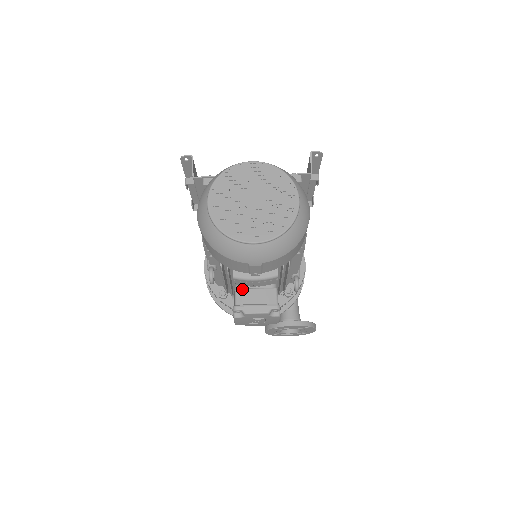
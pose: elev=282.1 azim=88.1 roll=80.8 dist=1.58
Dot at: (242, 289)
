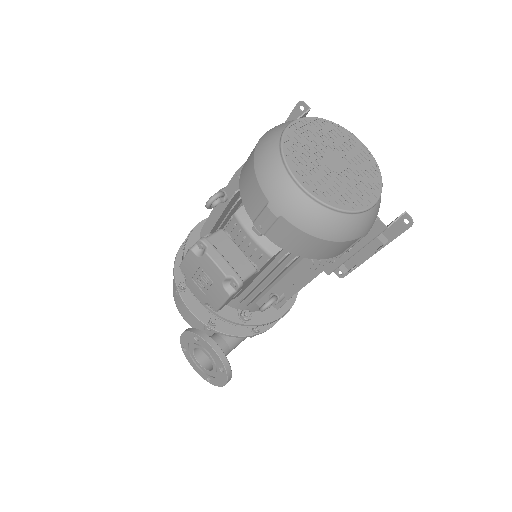
Dot at: (228, 235)
